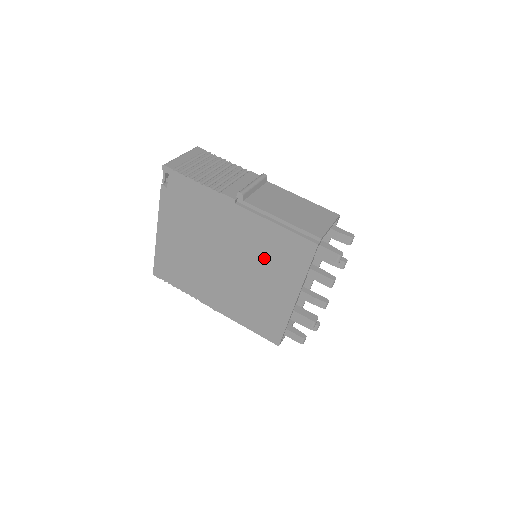
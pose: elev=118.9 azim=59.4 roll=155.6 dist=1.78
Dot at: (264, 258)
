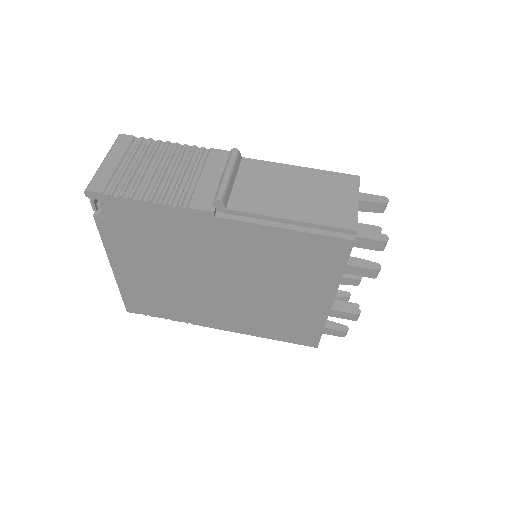
Dot at: (276, 269)
